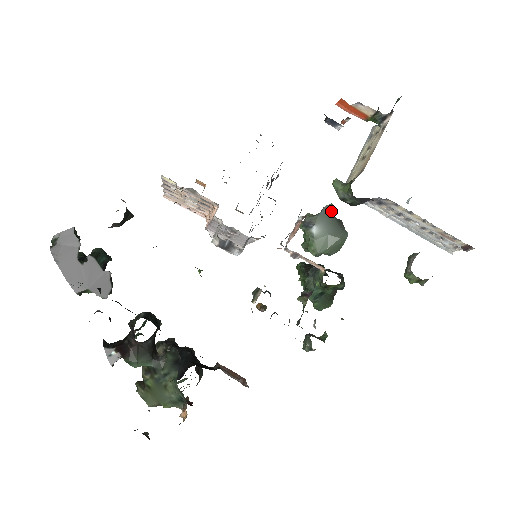
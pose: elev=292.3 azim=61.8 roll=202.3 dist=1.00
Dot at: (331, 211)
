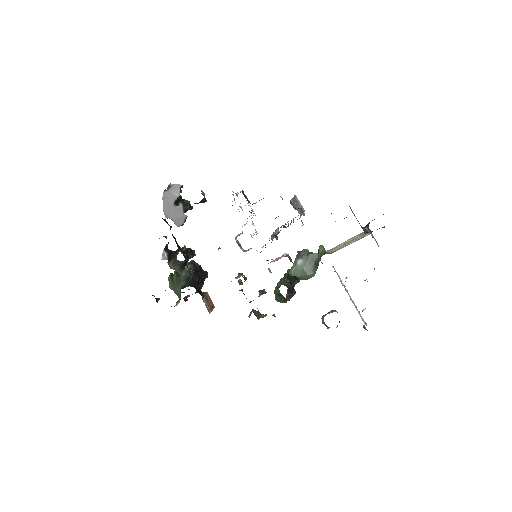
Dot at: (315, 258)
